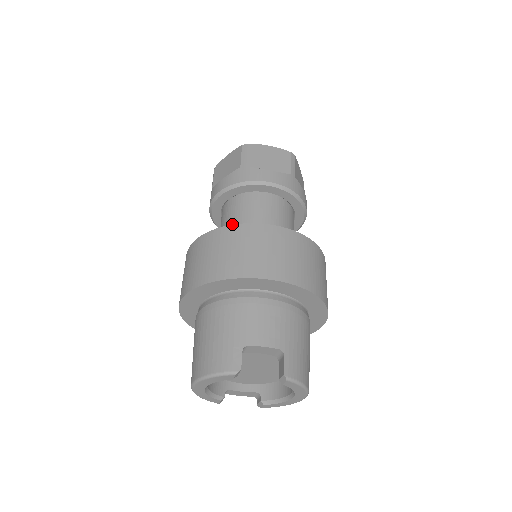
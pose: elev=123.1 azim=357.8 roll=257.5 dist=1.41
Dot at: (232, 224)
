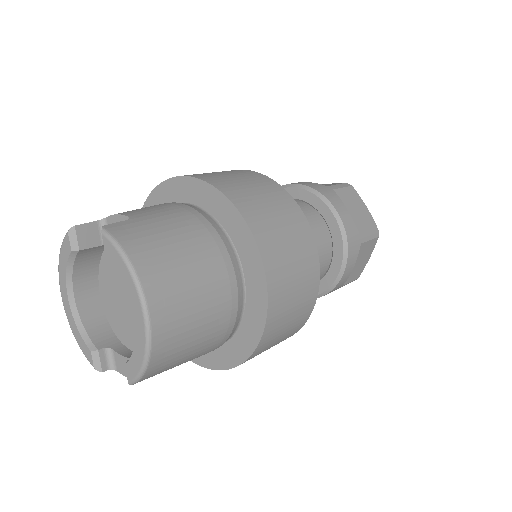
Dot at: occluded
